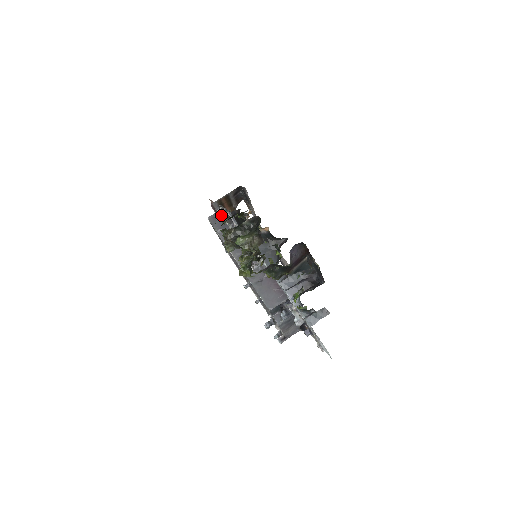
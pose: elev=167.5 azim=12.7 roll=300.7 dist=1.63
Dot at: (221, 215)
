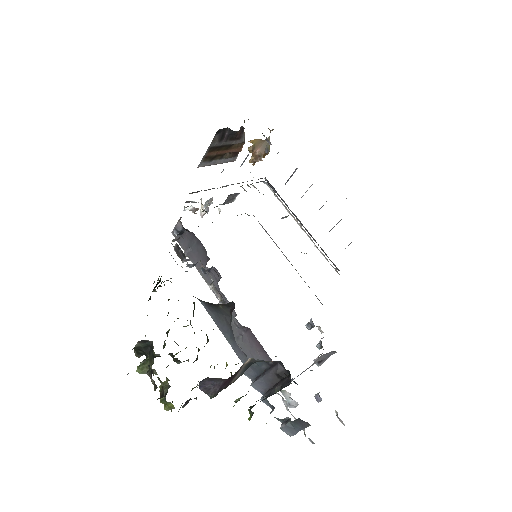
Dot at: (179, 232)
